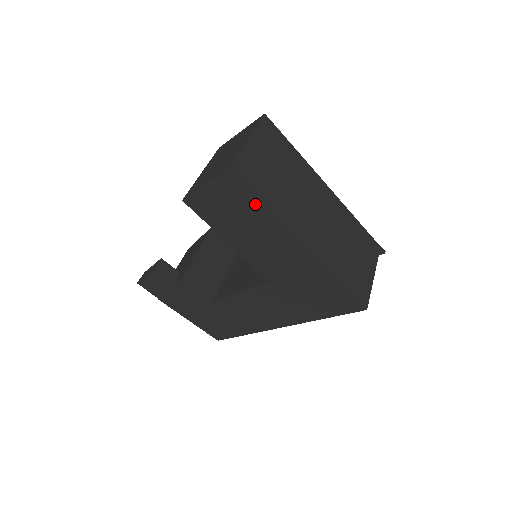
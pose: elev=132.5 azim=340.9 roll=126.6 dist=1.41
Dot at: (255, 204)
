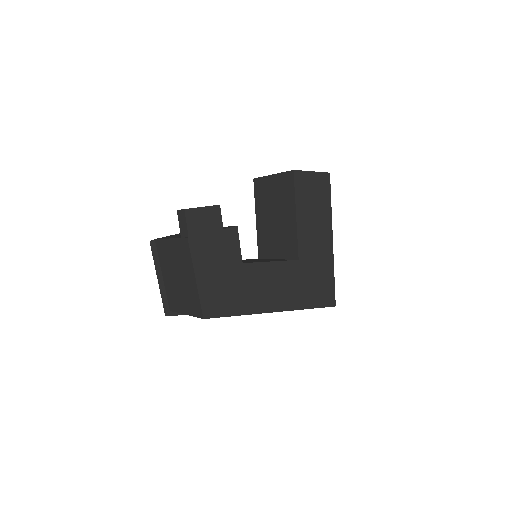
Dot at: (327, 200)
